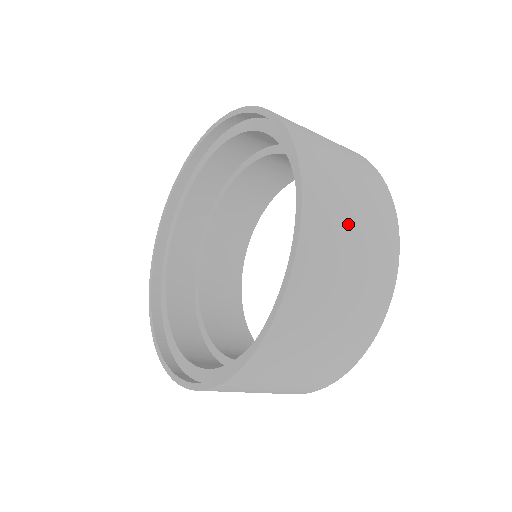
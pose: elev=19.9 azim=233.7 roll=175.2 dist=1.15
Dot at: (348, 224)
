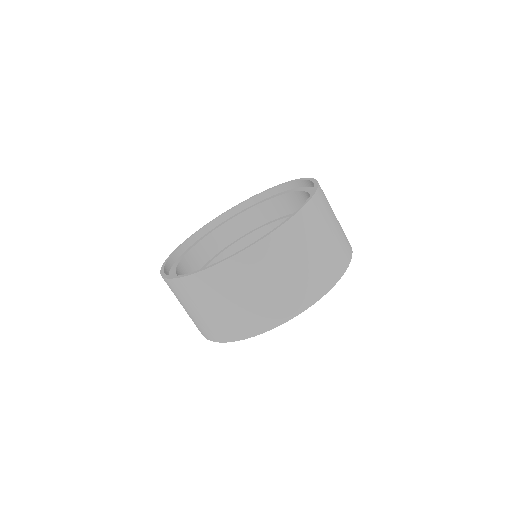
Dot at: (333, 213)
